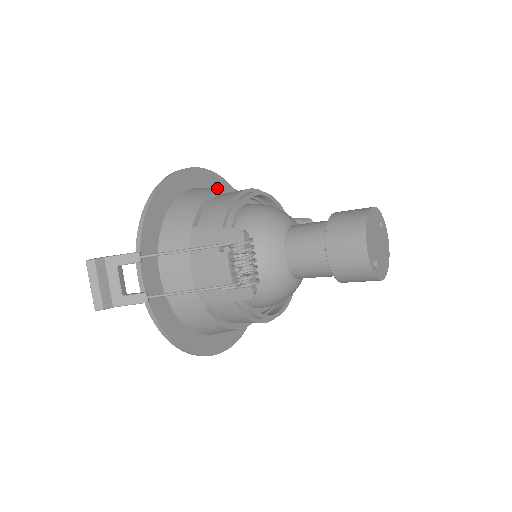
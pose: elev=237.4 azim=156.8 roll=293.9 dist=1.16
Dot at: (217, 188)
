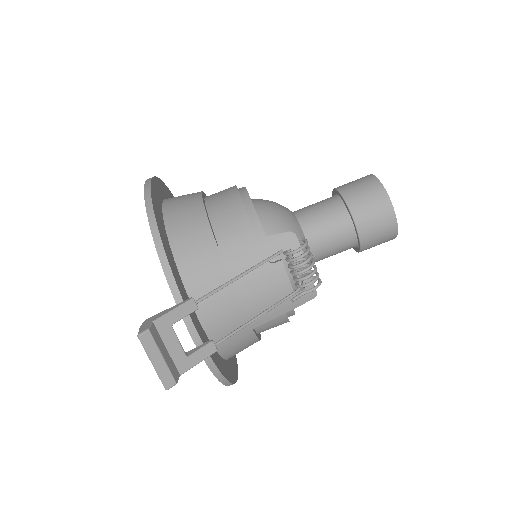
Dot at: (198, 195)
